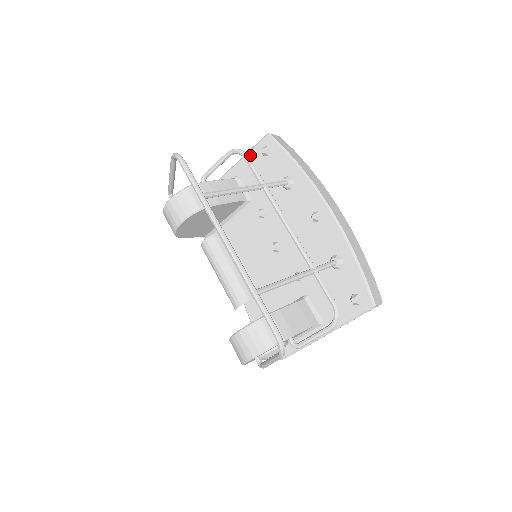
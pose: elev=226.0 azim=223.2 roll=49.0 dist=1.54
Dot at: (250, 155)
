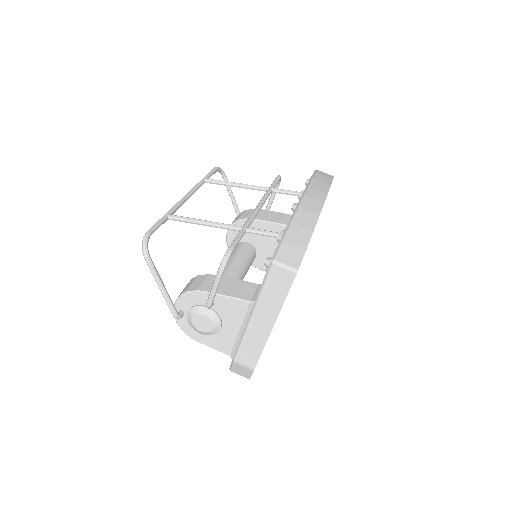
Dot at: occluded
